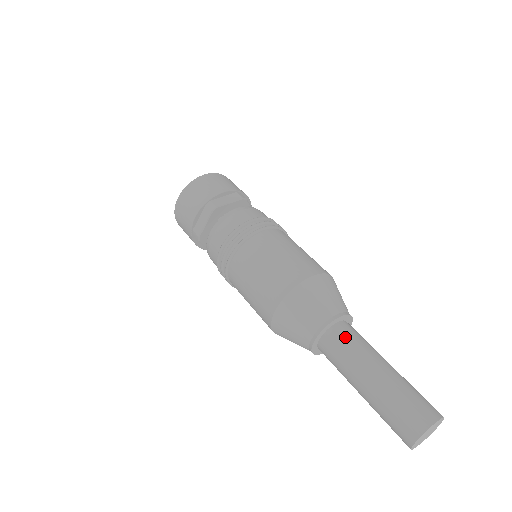
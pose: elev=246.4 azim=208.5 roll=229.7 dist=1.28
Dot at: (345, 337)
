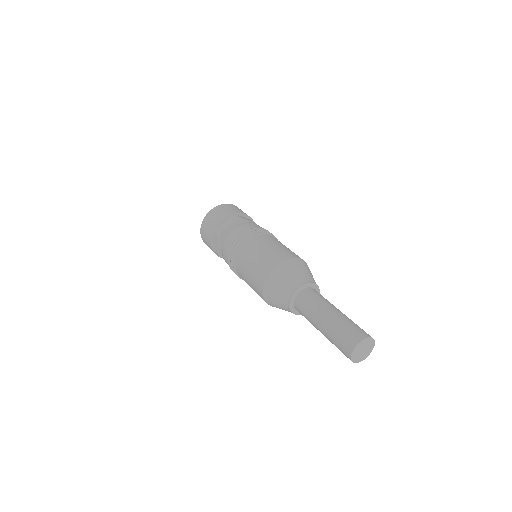
Dot at: (317, 293)
